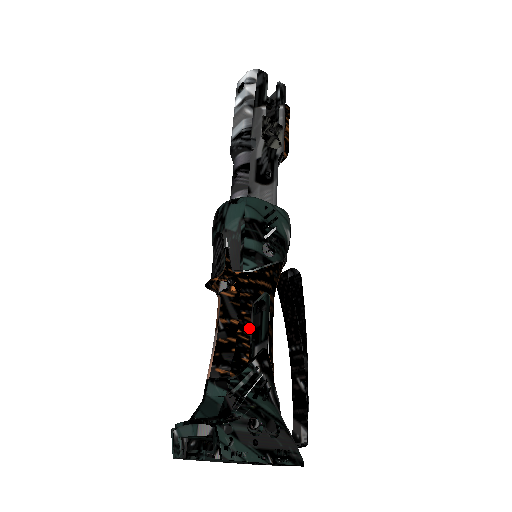
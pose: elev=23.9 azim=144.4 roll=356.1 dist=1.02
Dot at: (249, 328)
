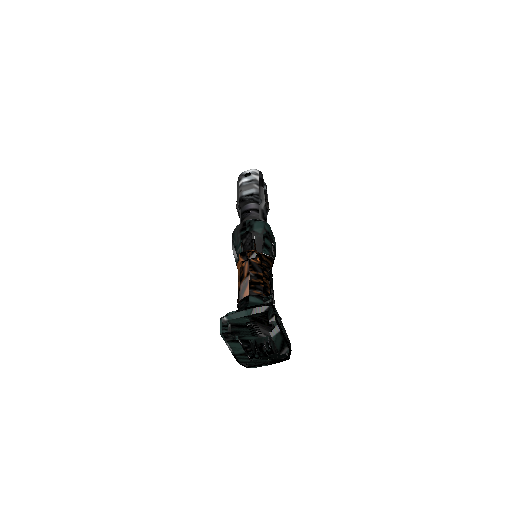
Dot at: (269, 280)
